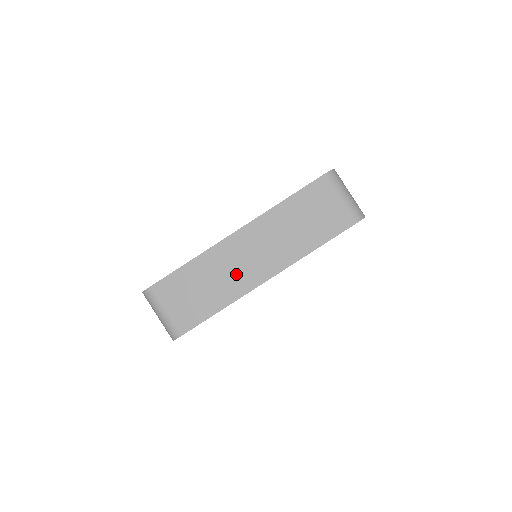
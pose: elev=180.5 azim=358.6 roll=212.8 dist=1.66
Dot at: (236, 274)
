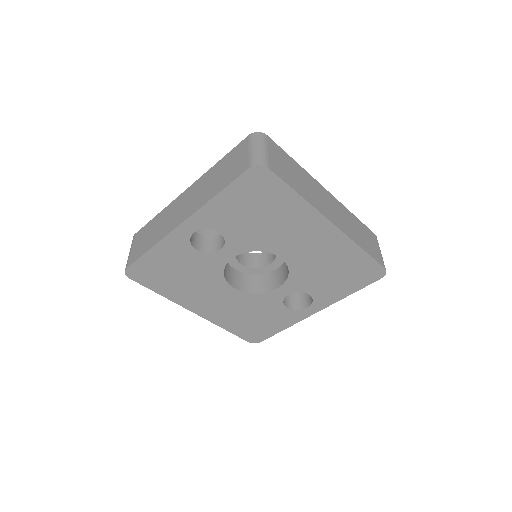
Dot at: (317, 198)
